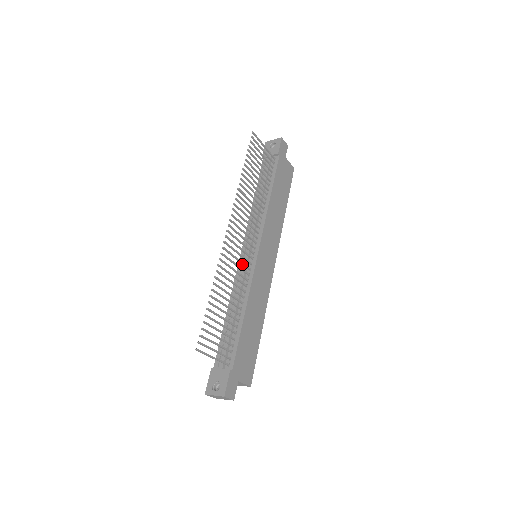
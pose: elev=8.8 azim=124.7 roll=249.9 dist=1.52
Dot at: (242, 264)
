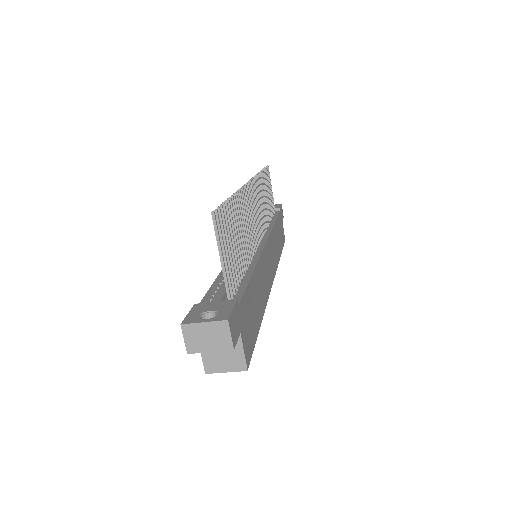
Dot at: occluded
